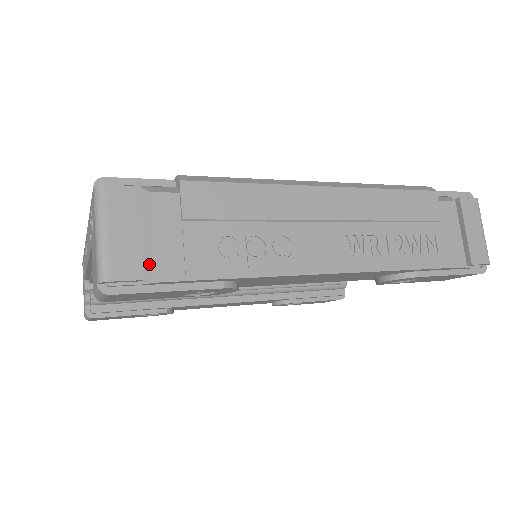
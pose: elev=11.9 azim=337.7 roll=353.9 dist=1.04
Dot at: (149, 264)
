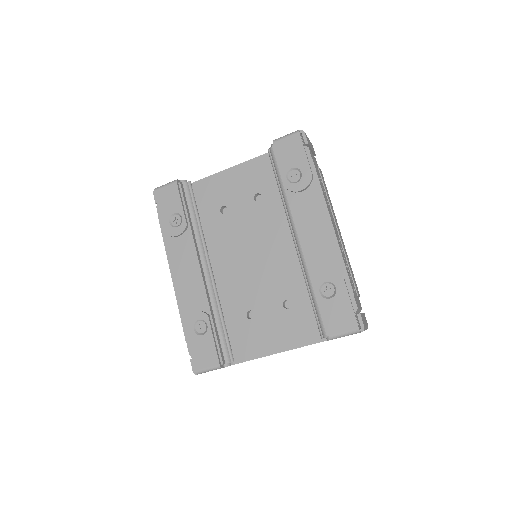
Dot at: occluded
